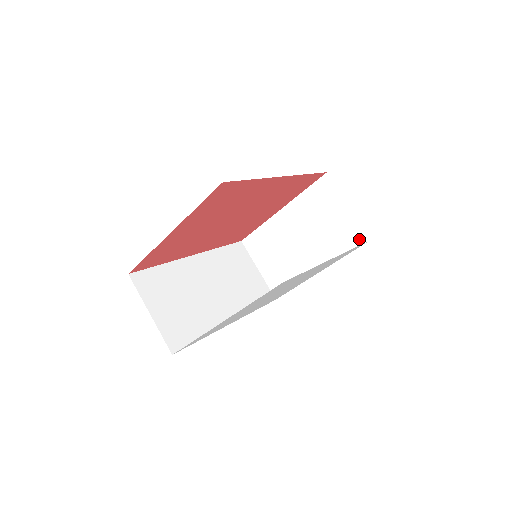
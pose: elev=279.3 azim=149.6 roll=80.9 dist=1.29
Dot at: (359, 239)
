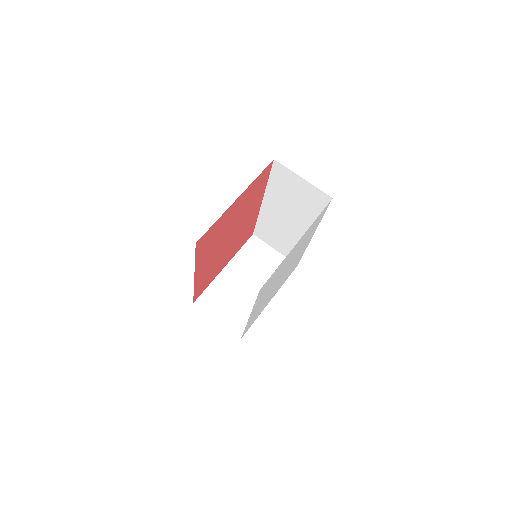
Dot at: occluded
